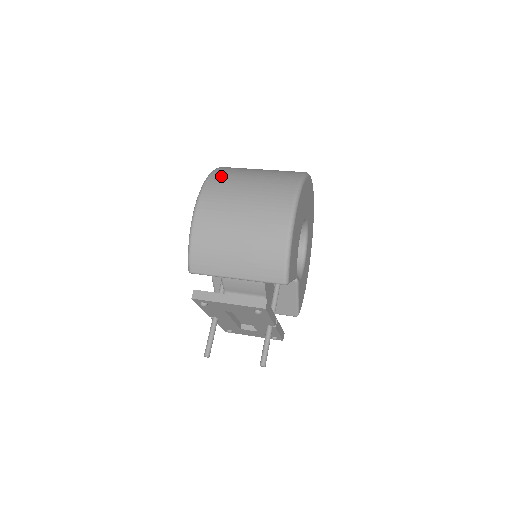
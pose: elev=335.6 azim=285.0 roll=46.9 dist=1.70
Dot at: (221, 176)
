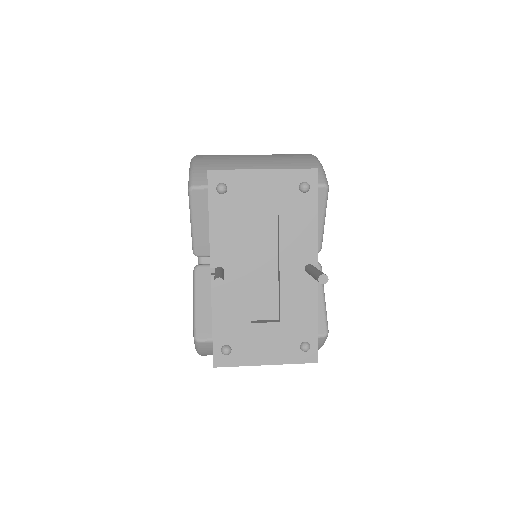
Dot at: occluded
